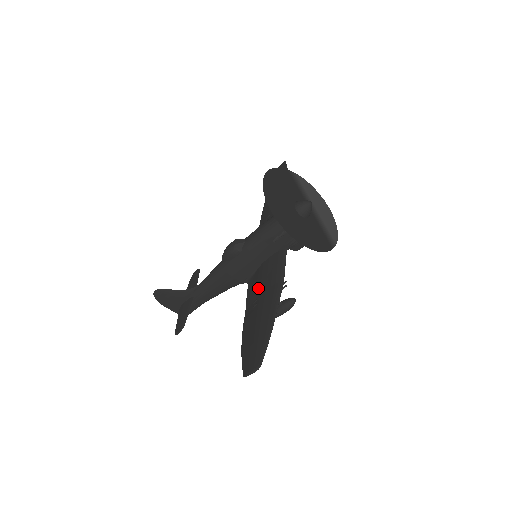
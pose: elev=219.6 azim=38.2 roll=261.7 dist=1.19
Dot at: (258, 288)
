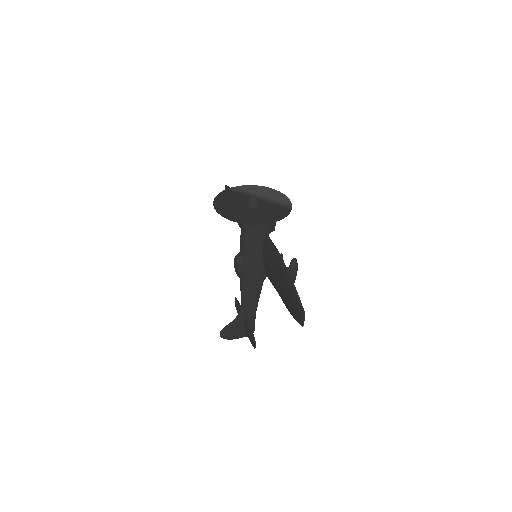
Dot at: (272, 273)
